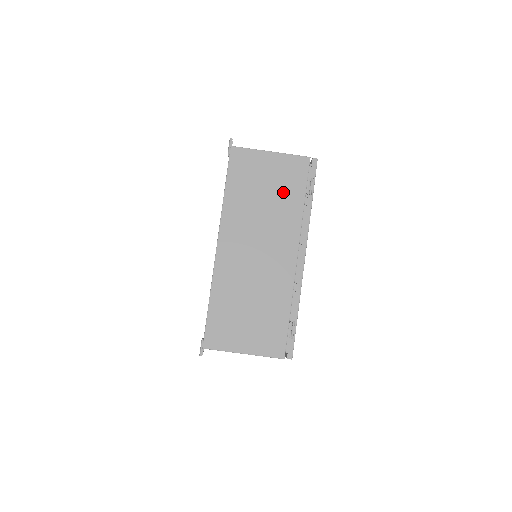
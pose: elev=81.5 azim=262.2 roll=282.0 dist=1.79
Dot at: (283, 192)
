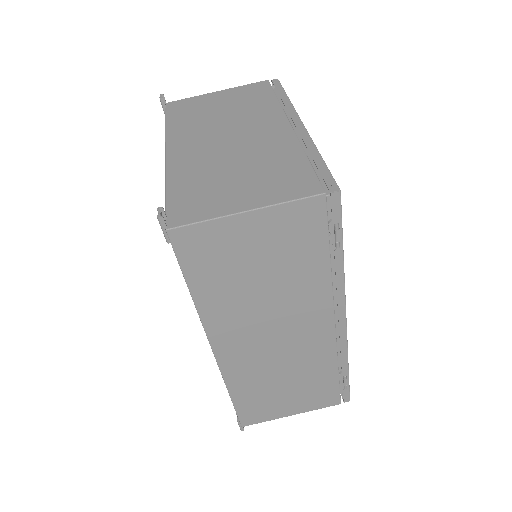
Dot at: (290, 261)
